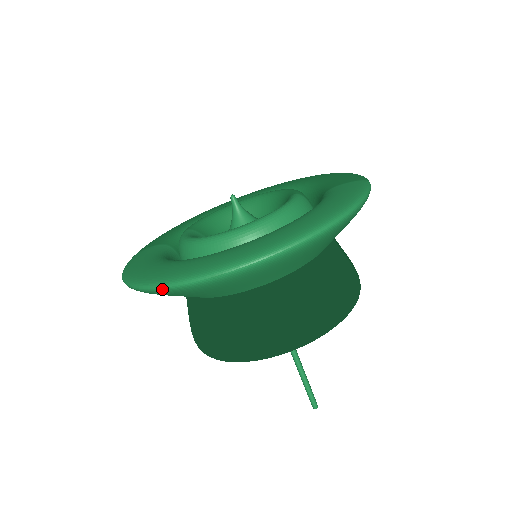
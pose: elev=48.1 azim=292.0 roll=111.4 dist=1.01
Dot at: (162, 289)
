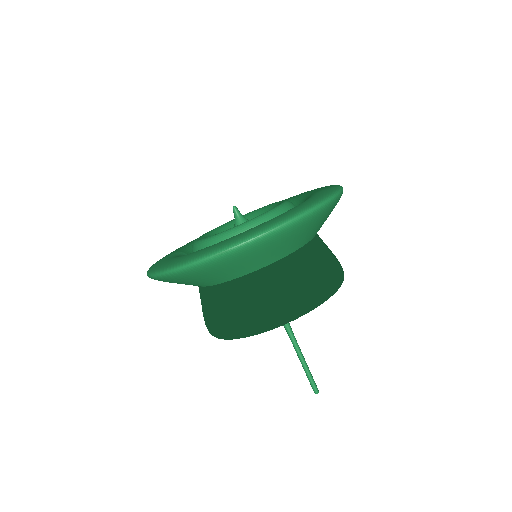
Dot at: (182, 269)
